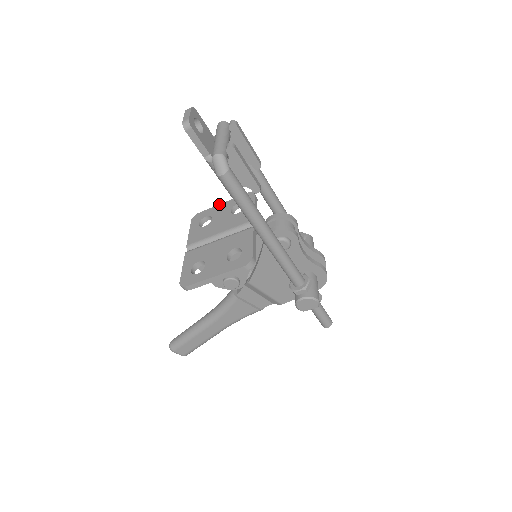
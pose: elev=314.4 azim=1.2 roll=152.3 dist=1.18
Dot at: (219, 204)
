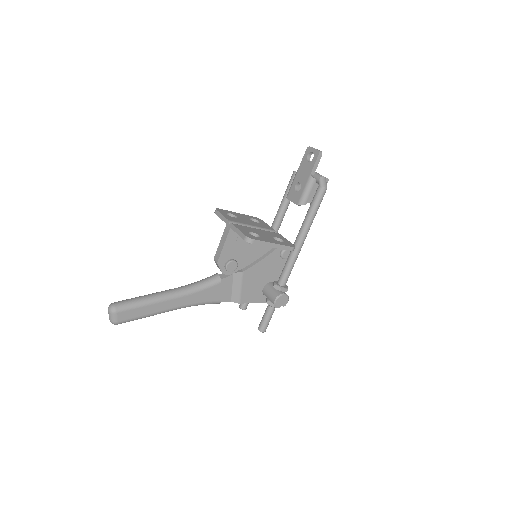
Dot at: (235, 212)
